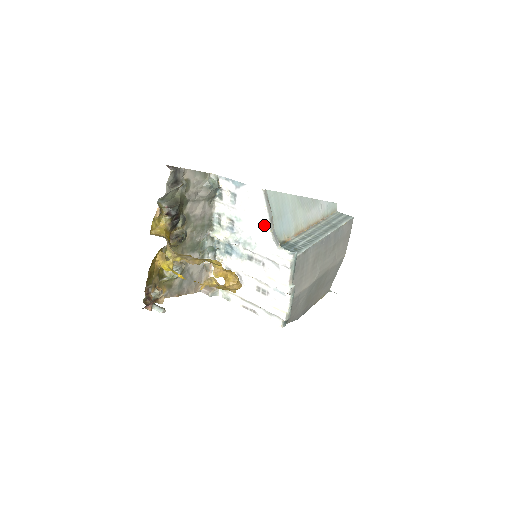
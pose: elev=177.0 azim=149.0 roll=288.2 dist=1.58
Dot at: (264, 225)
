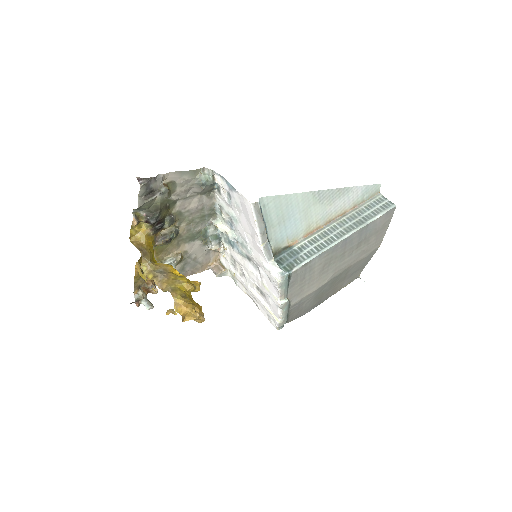
Dot at: (255, 237)
